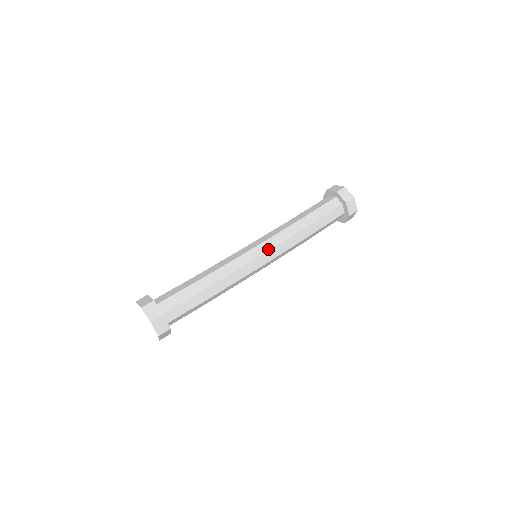
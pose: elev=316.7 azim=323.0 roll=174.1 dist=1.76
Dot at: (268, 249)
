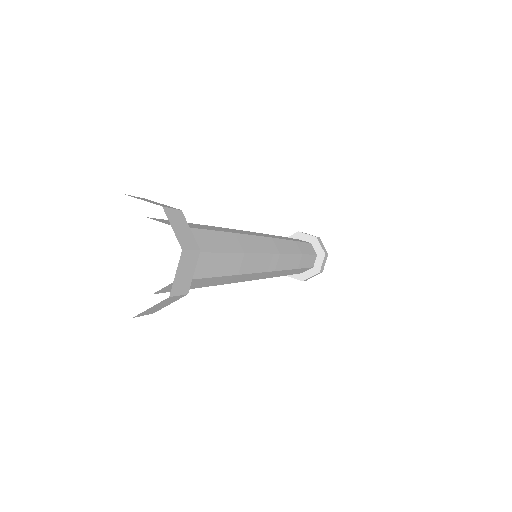
Dot at: (274, 237)
